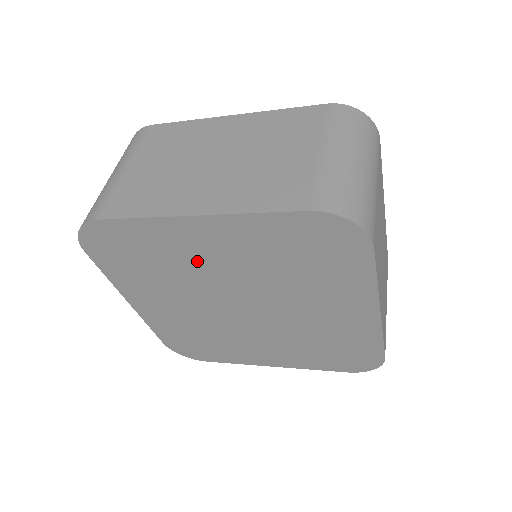
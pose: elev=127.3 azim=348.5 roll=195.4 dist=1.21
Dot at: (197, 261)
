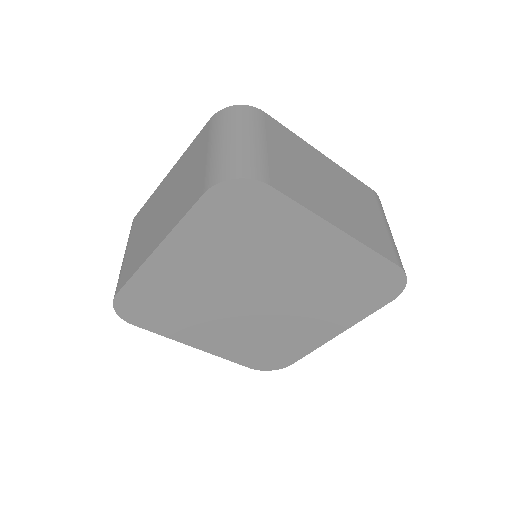
Dot at: (287, 253)
